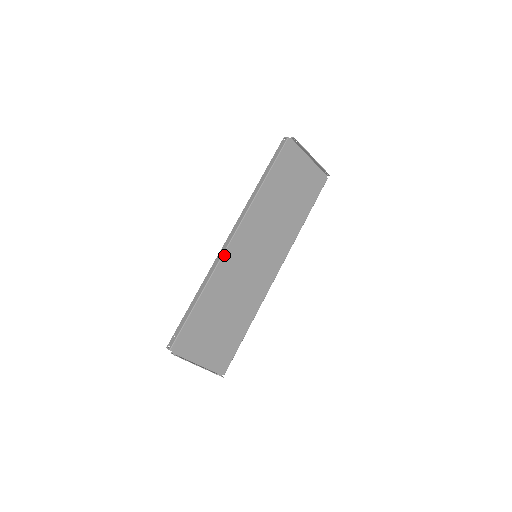
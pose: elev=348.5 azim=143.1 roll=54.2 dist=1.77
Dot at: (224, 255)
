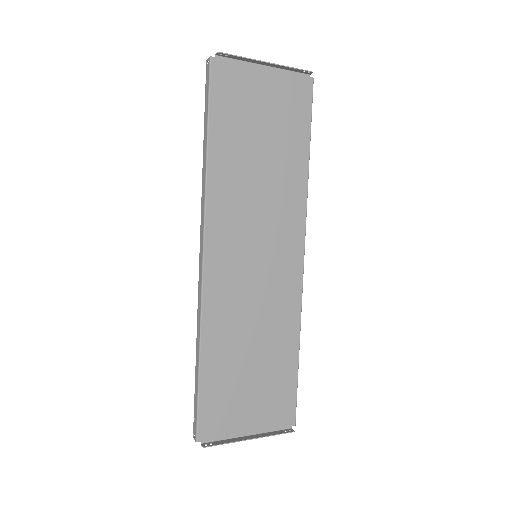
Dot at: (204, 284)
